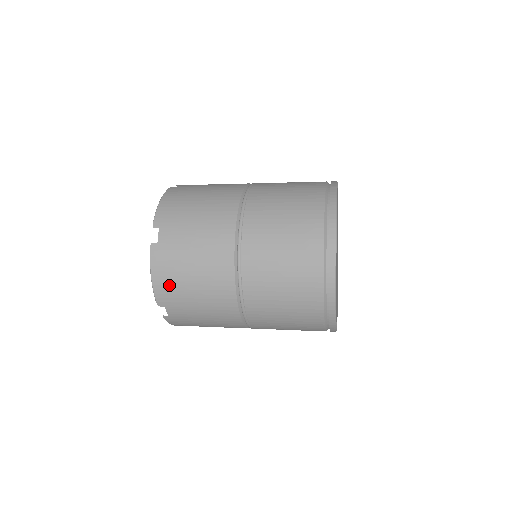
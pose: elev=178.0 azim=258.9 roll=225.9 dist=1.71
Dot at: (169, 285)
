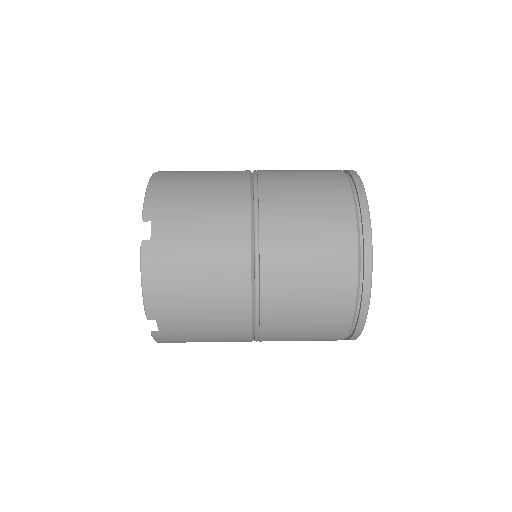
Dot at: (179, 342)
